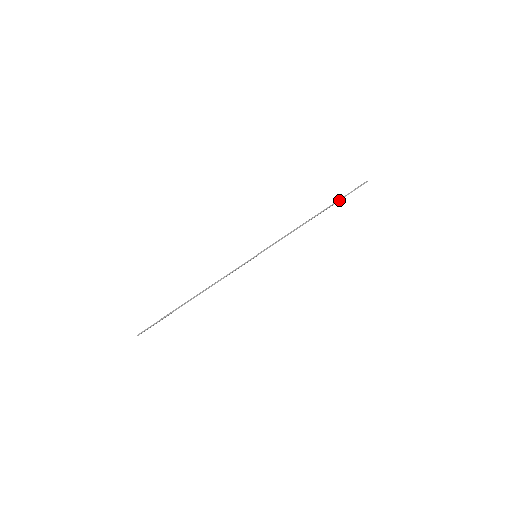
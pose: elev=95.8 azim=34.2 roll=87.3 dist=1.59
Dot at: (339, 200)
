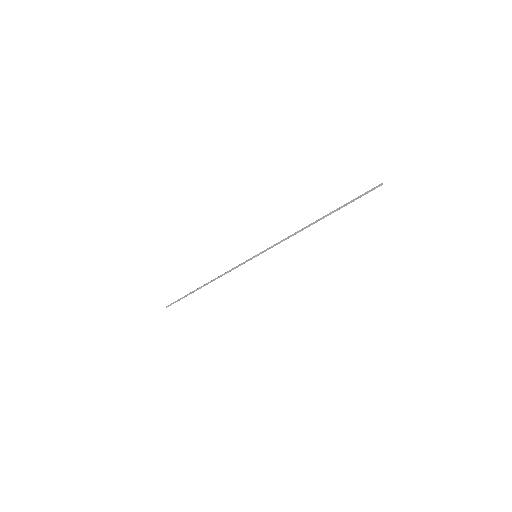
Dot at: (344, 204)
